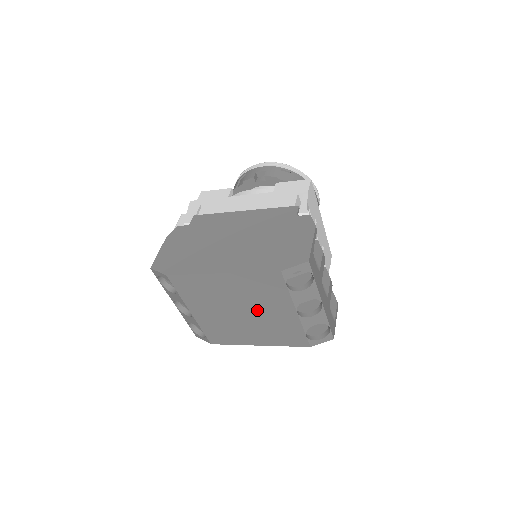
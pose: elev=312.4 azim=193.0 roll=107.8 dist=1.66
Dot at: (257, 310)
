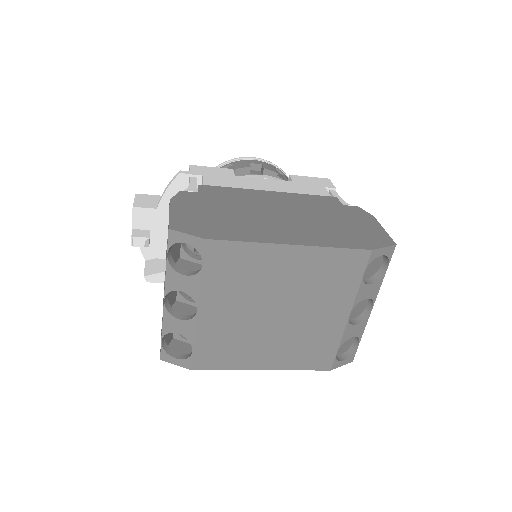
Dot at: (301, 310)
